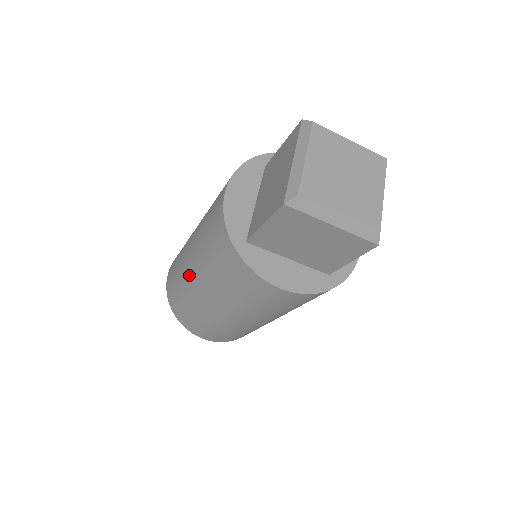
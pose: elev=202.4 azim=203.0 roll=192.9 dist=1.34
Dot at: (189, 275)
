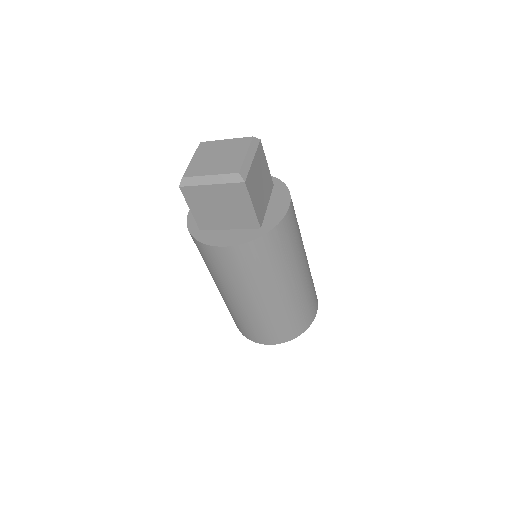
Dot at: occluded
